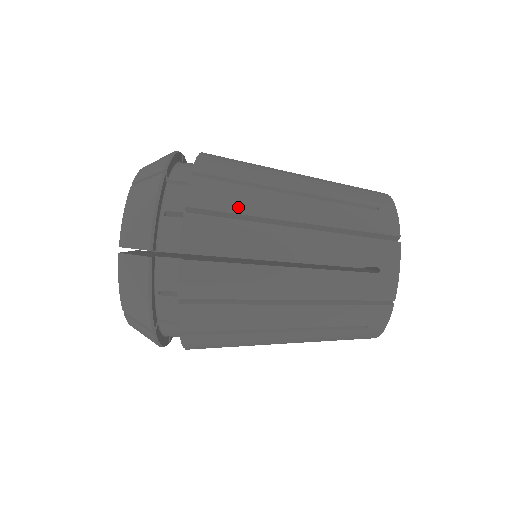
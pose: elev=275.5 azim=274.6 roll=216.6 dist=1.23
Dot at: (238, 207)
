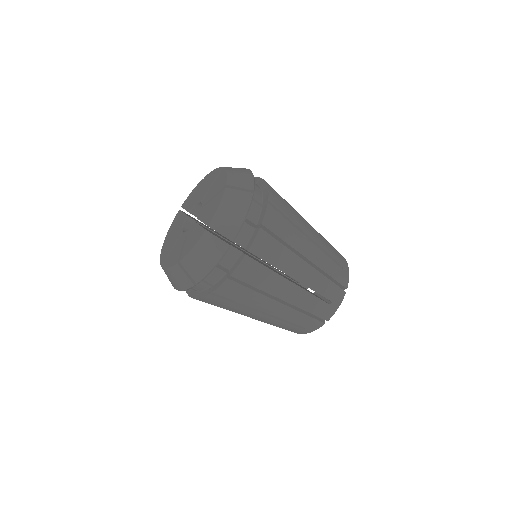
Dot at: (226, 308)
